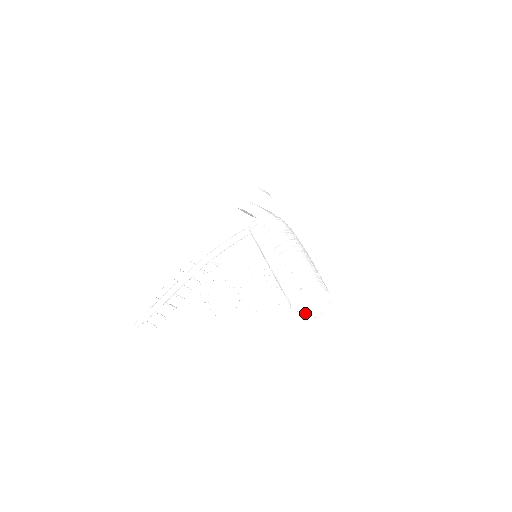
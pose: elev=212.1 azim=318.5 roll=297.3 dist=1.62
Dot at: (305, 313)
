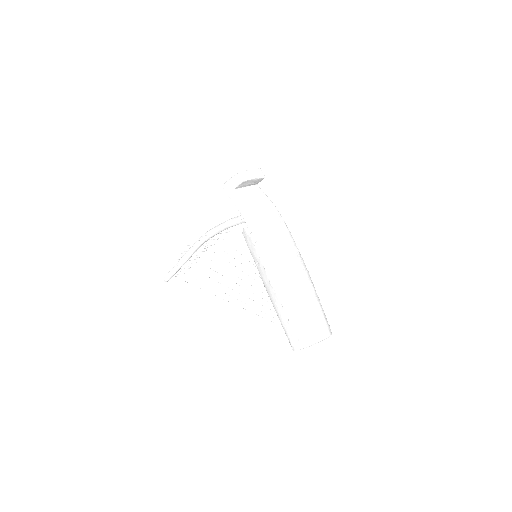
Dot at: occluded
